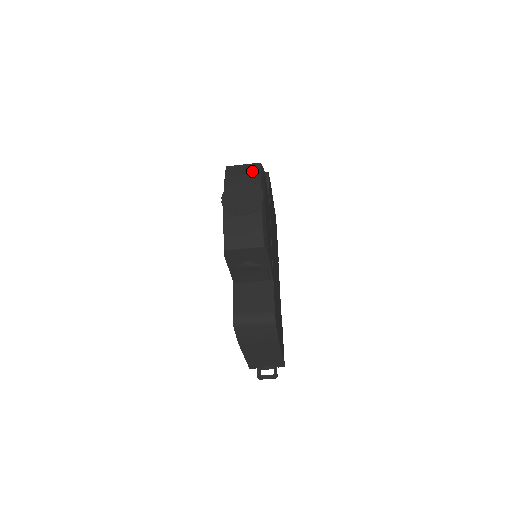
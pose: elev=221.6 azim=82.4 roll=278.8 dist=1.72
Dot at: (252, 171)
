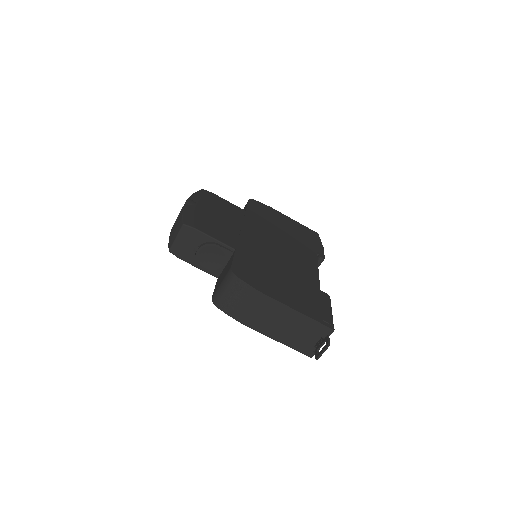
Dot at: occluded
